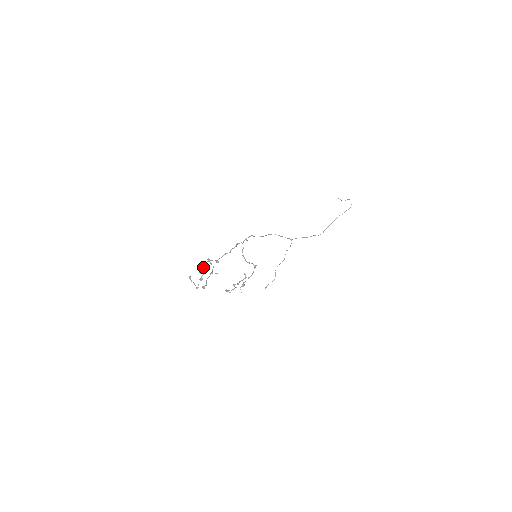
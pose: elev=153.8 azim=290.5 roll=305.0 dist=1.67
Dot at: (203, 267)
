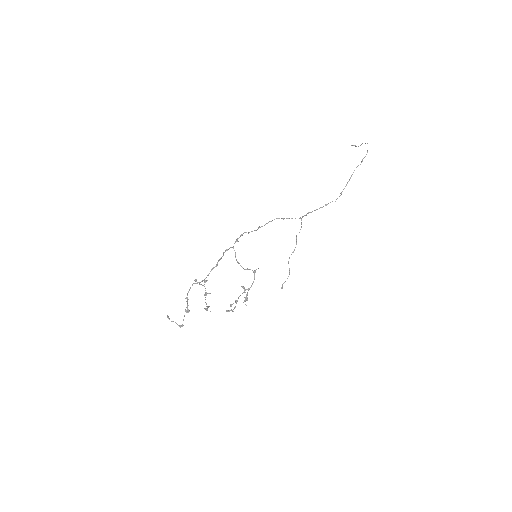
Dot at: (187, 295)
